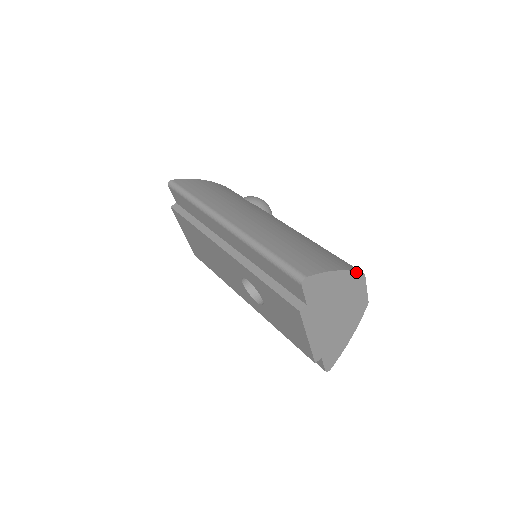
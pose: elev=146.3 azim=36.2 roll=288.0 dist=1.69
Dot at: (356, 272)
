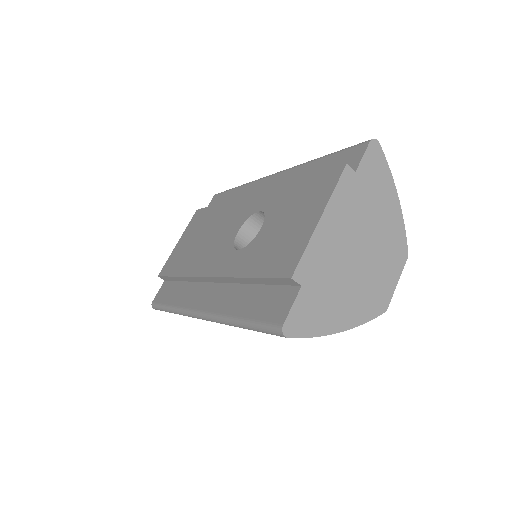
Dot at: (405, 235)
